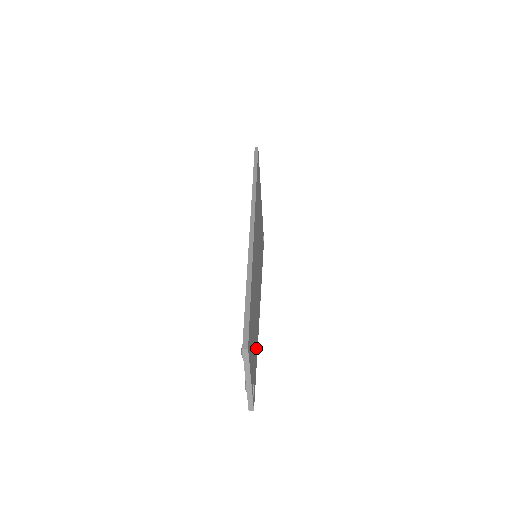
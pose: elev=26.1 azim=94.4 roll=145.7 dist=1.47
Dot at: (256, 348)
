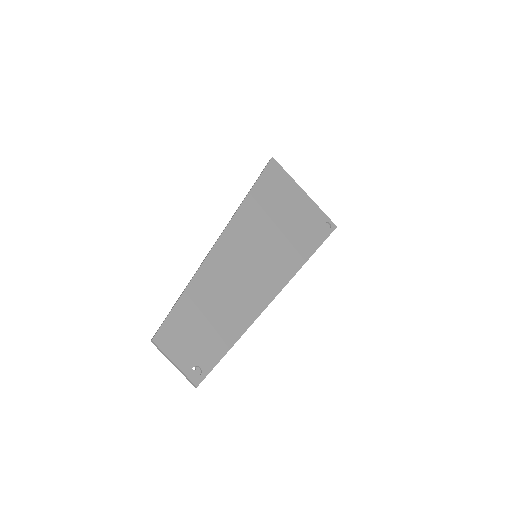
Dot at: (228, 337)
